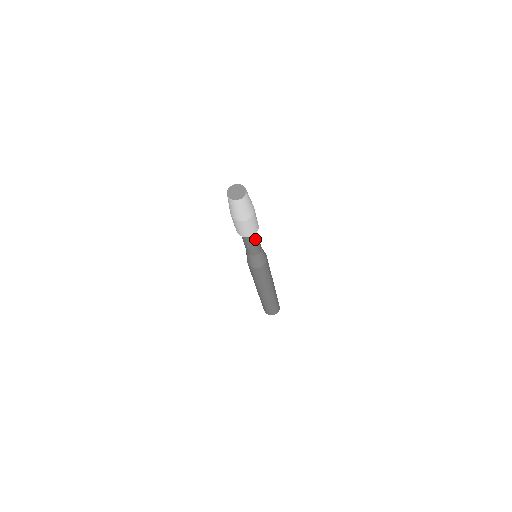
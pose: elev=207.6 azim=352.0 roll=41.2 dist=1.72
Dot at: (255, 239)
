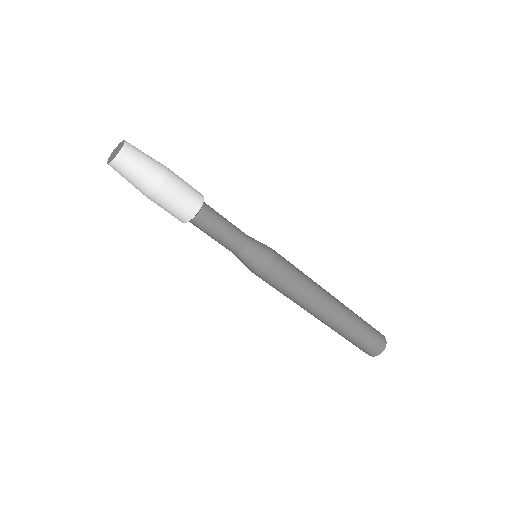
Dot at: (211, 226)
